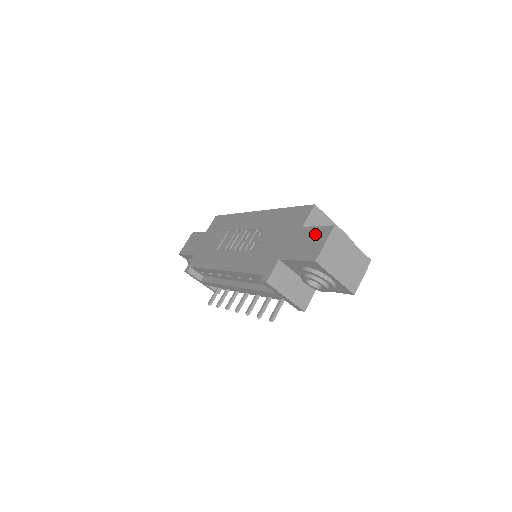
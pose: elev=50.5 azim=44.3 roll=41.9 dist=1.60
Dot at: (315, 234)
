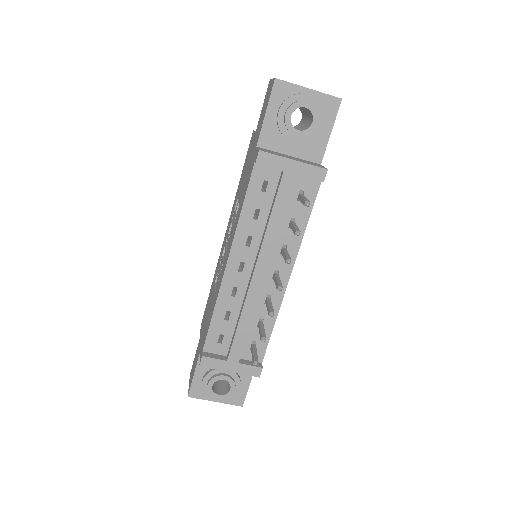
Dot at: (264, 103)
